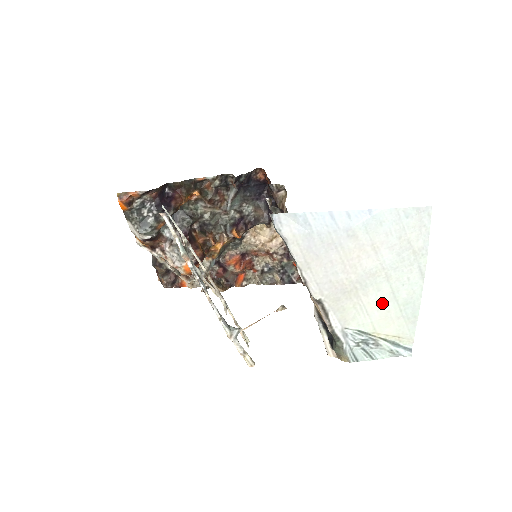
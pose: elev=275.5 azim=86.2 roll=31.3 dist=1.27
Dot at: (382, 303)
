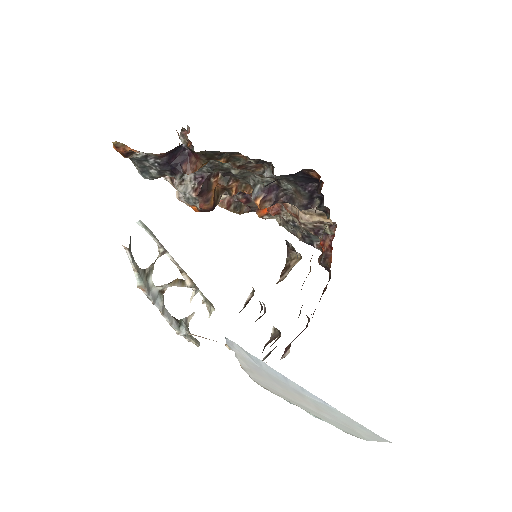
Dot at: occluded
